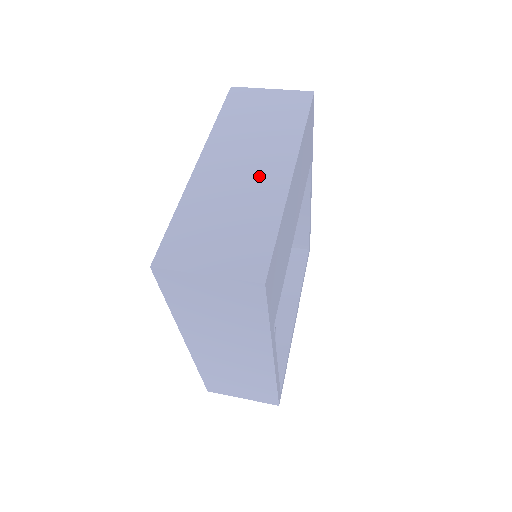
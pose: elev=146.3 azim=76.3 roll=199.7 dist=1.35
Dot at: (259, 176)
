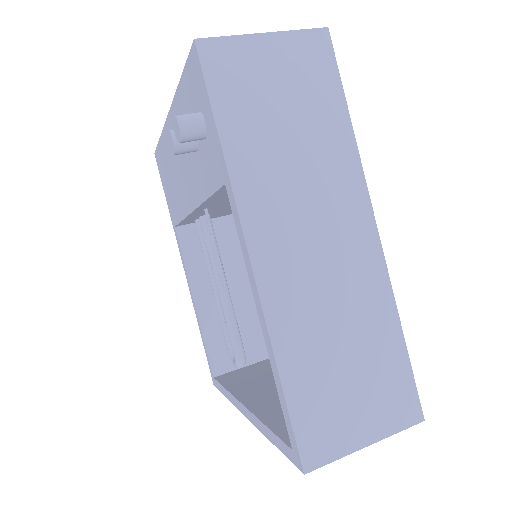
Dot at: occluded
